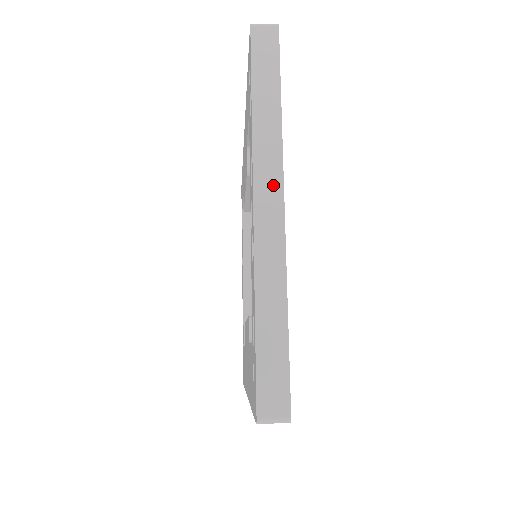
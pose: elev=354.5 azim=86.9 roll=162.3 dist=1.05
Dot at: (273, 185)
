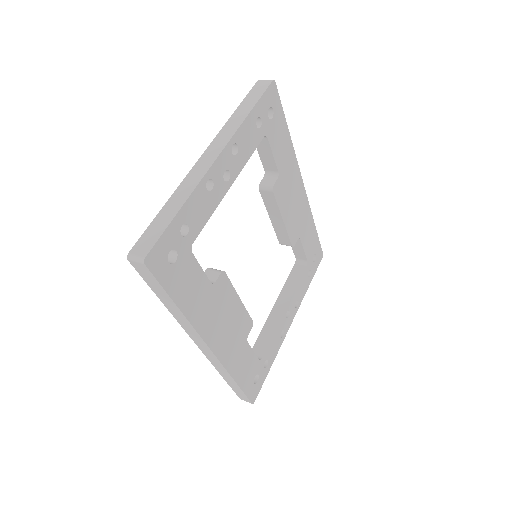
Dot at: (218, 148)
